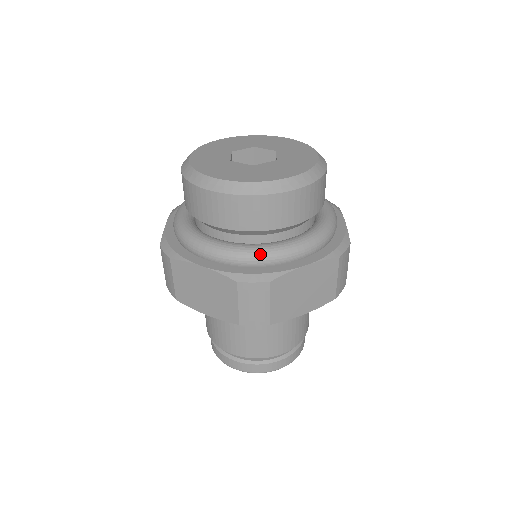
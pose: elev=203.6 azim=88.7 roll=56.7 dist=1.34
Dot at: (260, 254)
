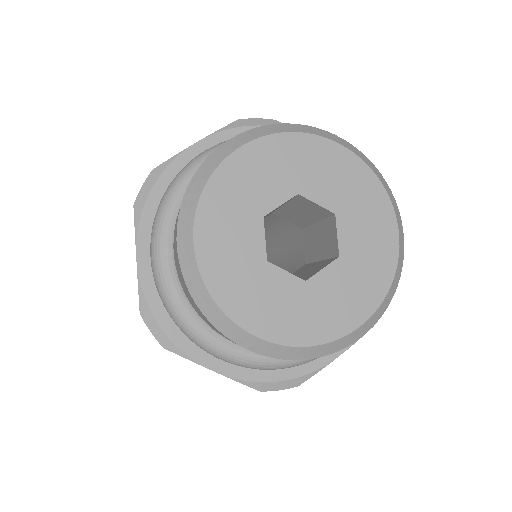
Dot at: (291, 365)
